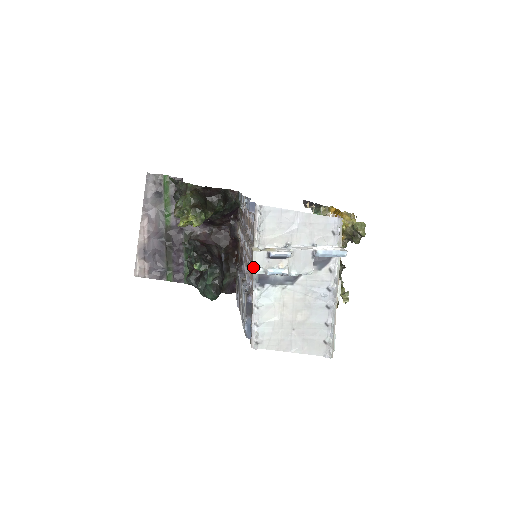
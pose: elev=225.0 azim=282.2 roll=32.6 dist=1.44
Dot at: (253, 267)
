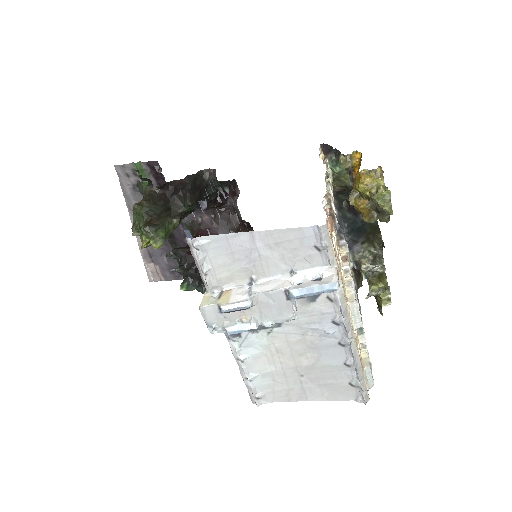
Dot at: (207, 327)
